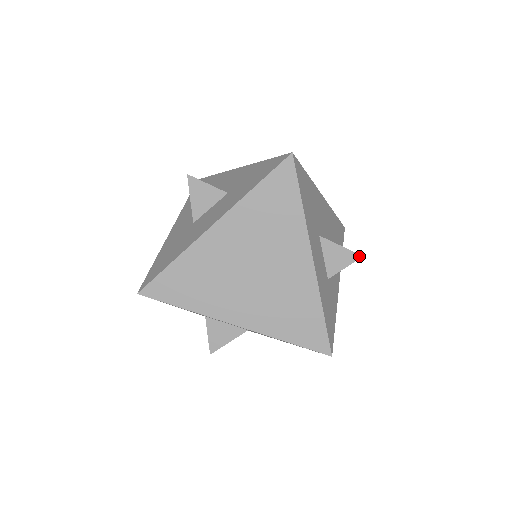
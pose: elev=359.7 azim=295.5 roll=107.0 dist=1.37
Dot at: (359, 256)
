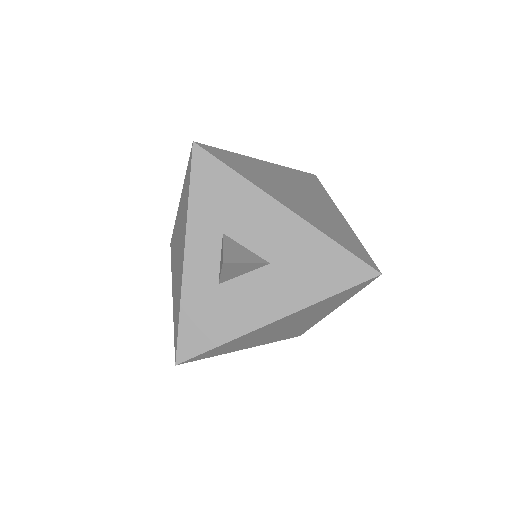
Dot at: occluded
